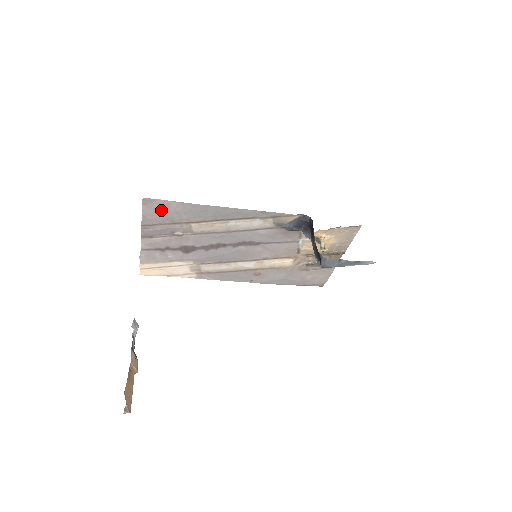
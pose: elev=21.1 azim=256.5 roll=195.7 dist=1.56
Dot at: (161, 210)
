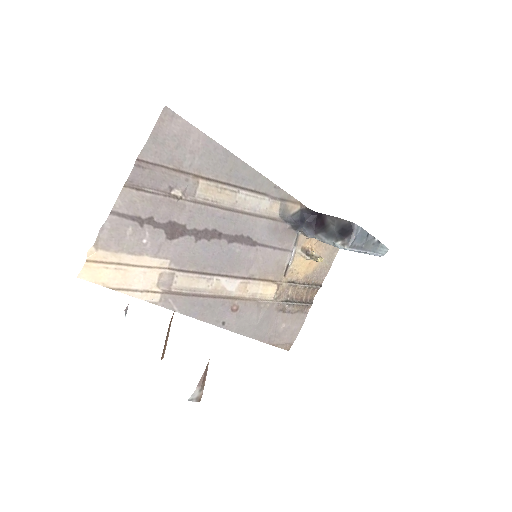
Dot at: (175, 139)
